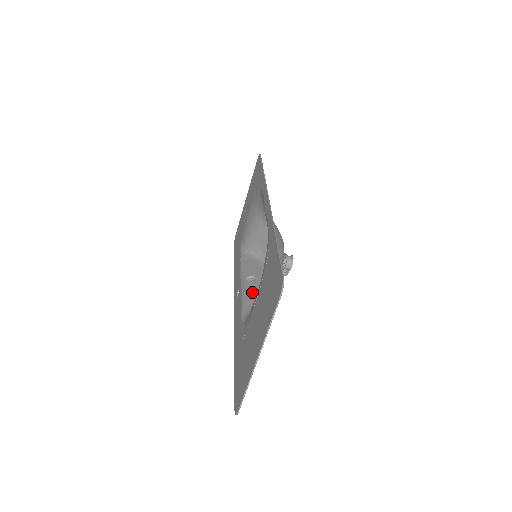
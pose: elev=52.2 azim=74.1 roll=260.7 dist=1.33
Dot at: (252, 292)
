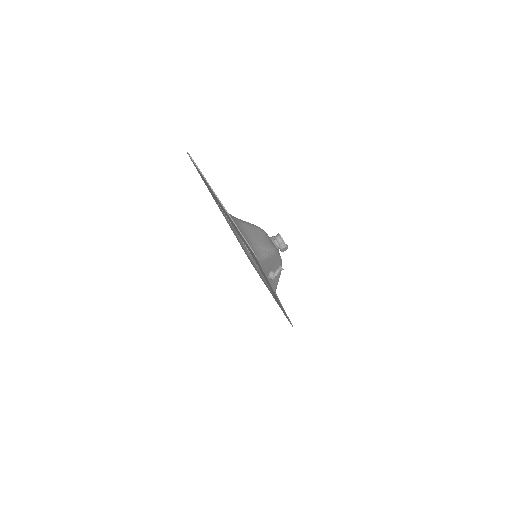
Dot at: (267, 267)
